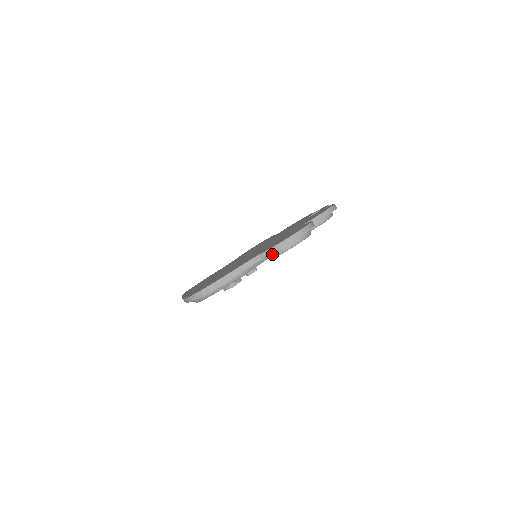
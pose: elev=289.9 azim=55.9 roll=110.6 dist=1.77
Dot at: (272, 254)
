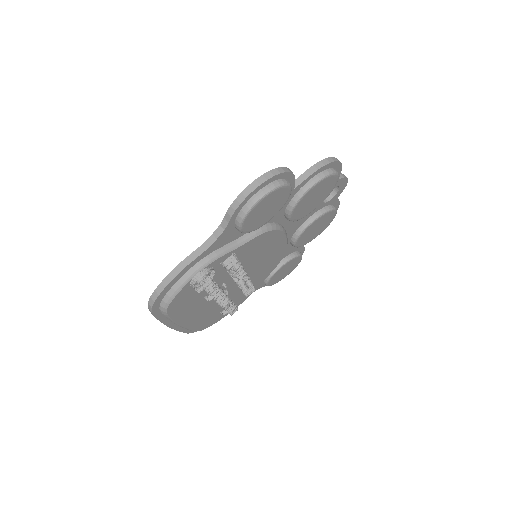
Dot at: (236, 220)
